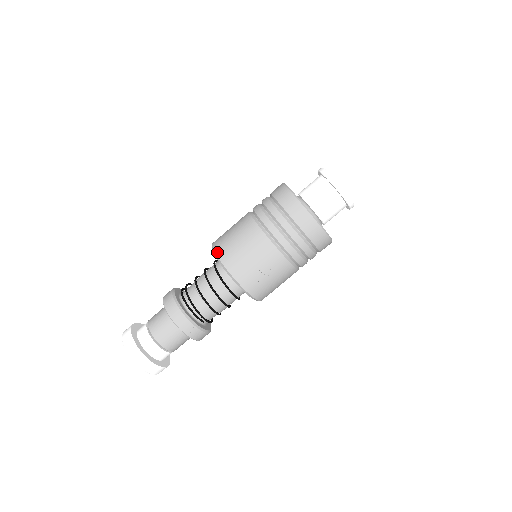
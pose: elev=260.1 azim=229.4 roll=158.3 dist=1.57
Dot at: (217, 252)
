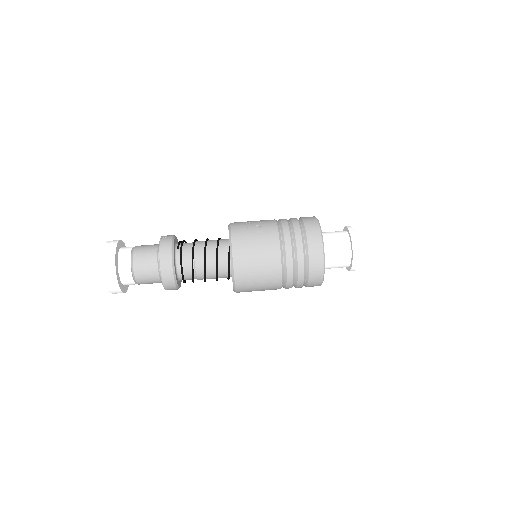
Dot at: occluded
